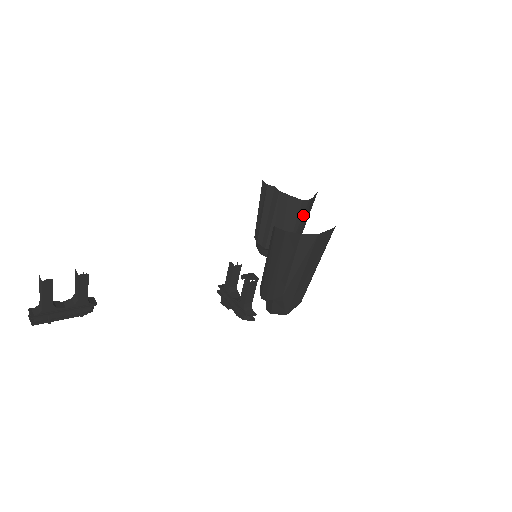
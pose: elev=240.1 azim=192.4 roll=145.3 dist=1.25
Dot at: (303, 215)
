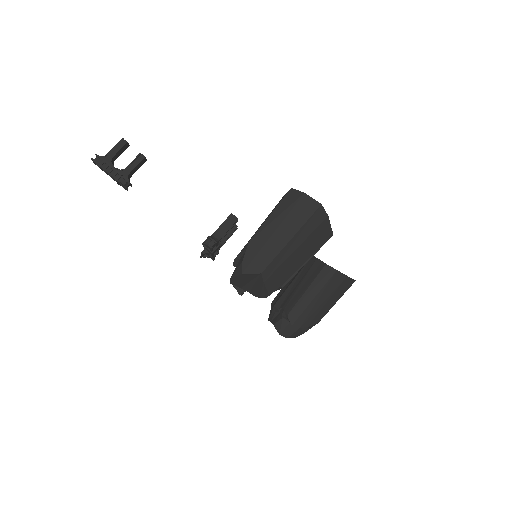
Dot at: (321, 281)
